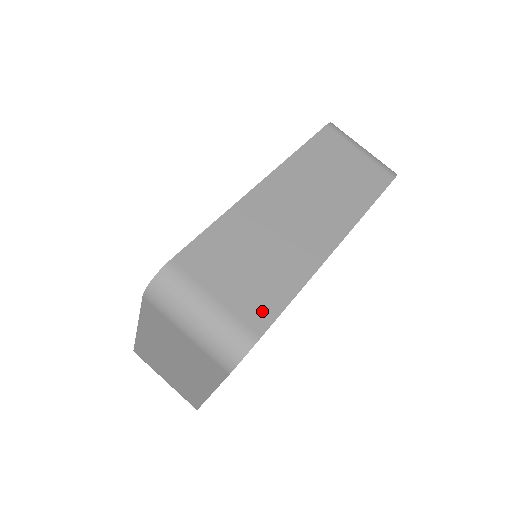
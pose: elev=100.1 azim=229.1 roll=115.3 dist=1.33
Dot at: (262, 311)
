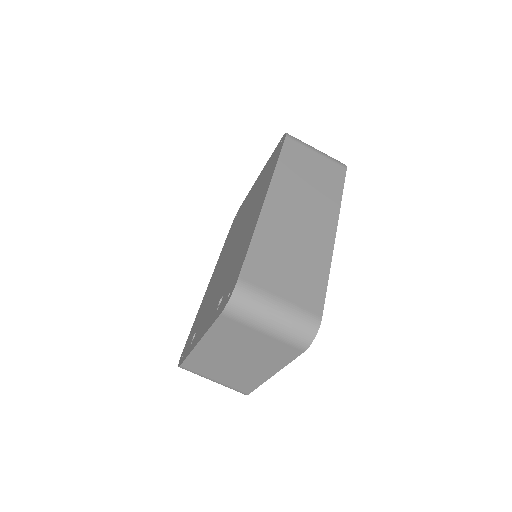
Dot at: (314, 297)
